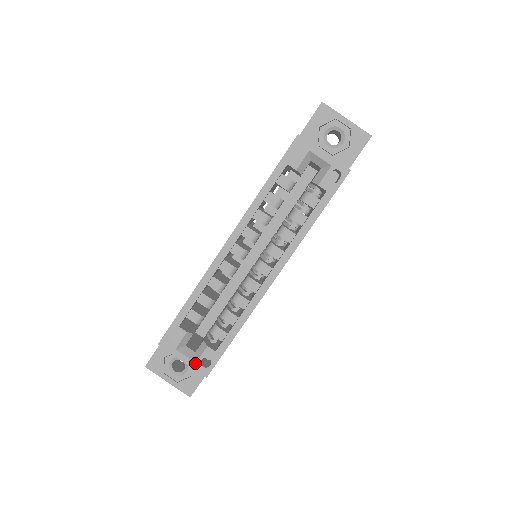
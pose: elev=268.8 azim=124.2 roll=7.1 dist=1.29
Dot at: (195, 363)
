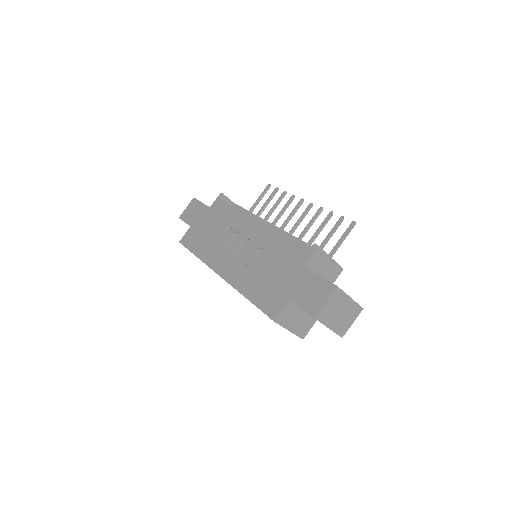
Dot at: occluded
